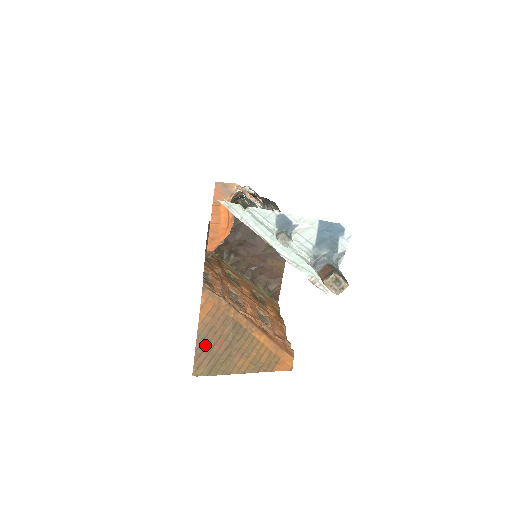
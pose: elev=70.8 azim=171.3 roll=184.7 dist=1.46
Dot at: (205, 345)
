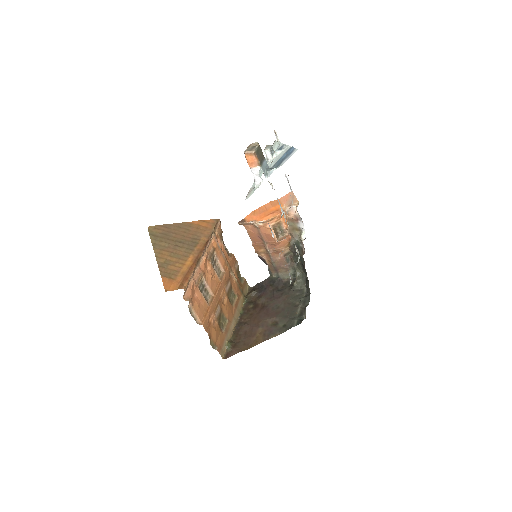
Dot at: (174, 229)
